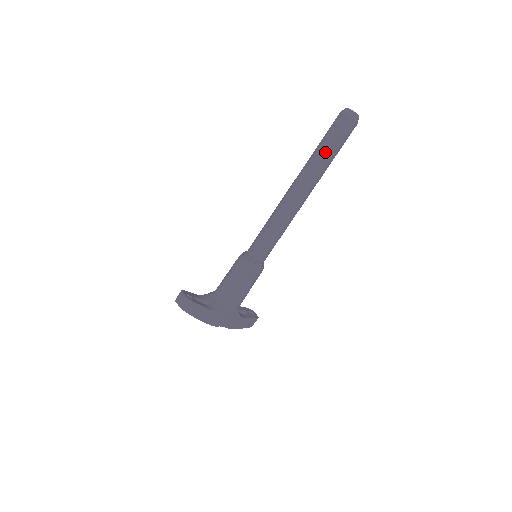
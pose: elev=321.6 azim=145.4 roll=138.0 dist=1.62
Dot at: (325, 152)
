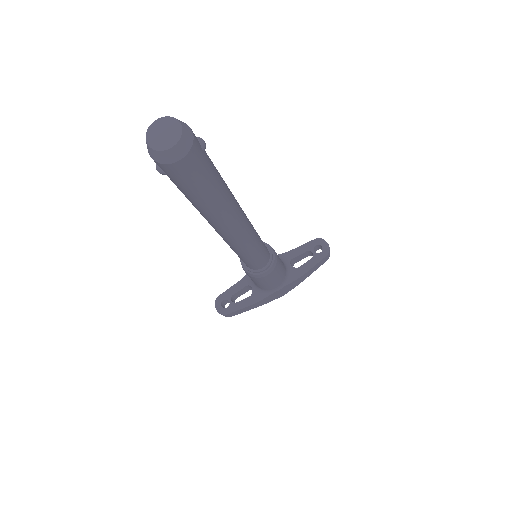
Dot at: (193, 202)
